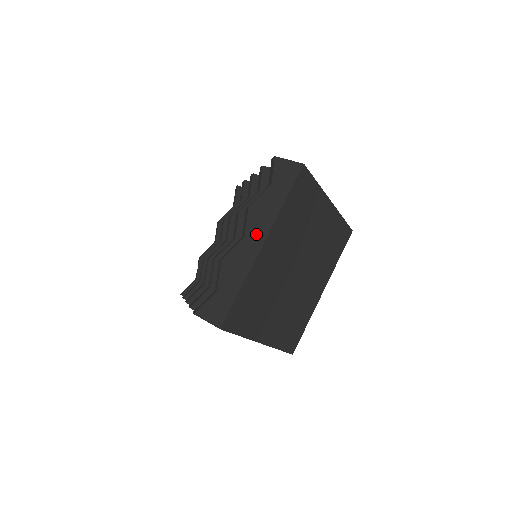
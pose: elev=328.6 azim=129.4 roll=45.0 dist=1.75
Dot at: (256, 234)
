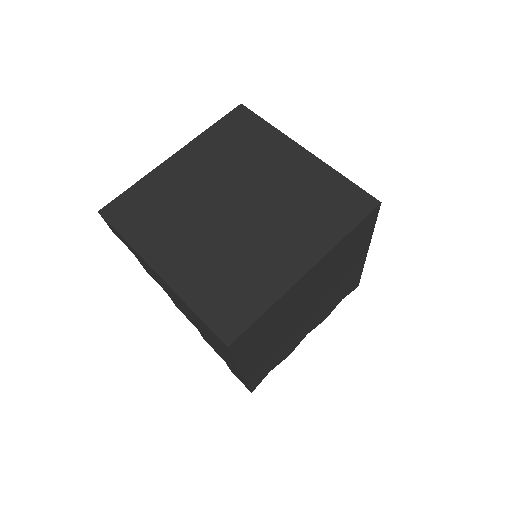
Dot at: occluded
